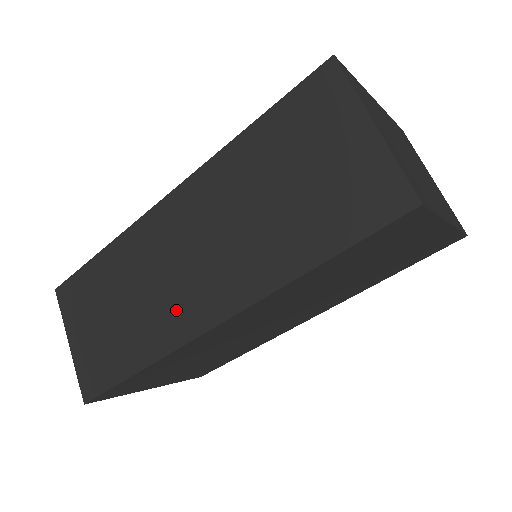
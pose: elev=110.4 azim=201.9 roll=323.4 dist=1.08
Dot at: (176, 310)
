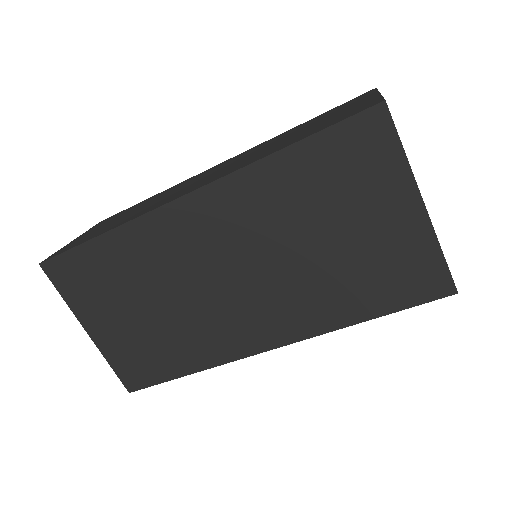
Dot at: (169, 198)
